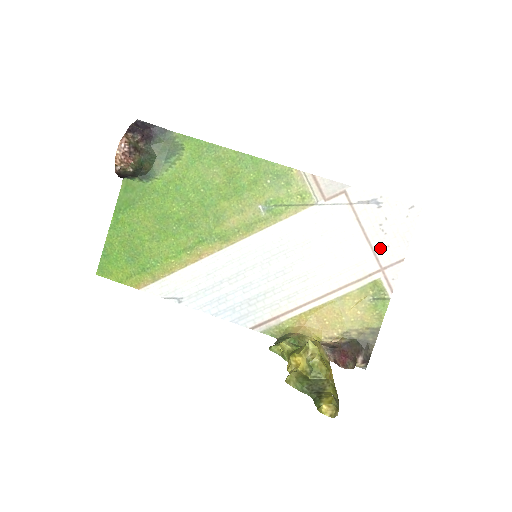
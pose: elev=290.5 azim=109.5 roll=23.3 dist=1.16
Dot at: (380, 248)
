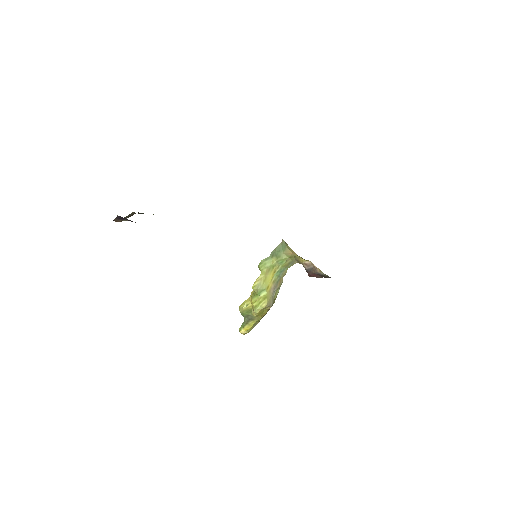
Dot at: occluded
